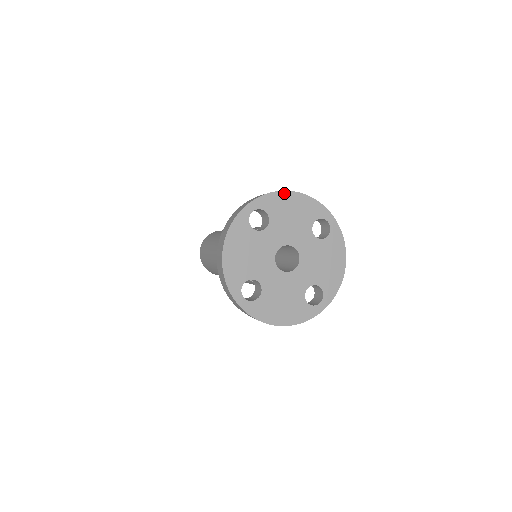
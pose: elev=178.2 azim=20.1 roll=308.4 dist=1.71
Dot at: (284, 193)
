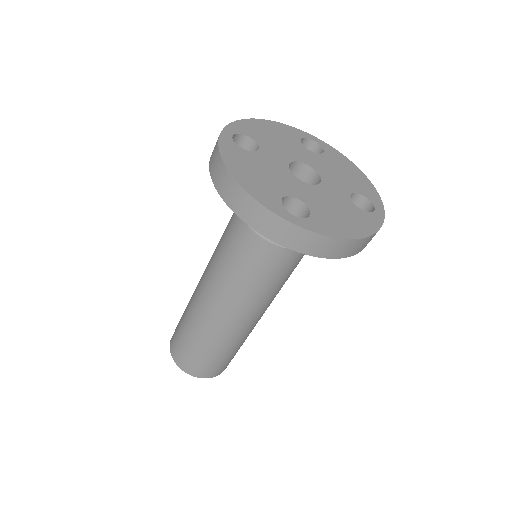
Dot at: (251, 120)
